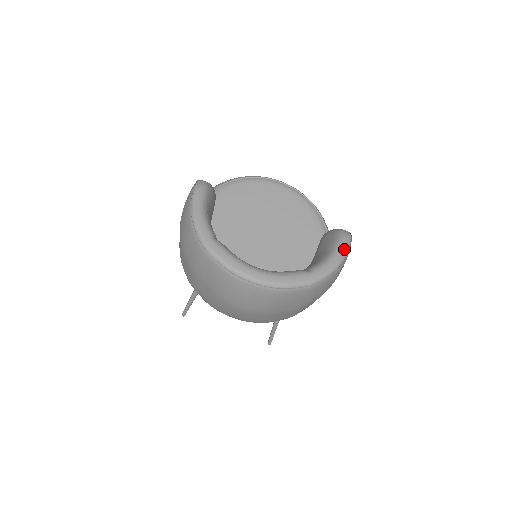
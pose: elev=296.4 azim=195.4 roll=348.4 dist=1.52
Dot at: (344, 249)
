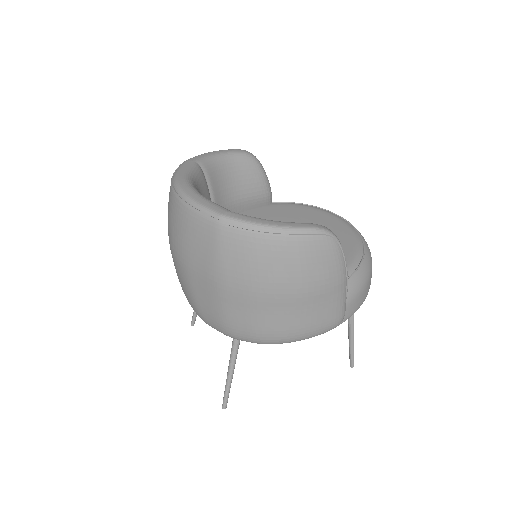
Dot at: (297, 225)
